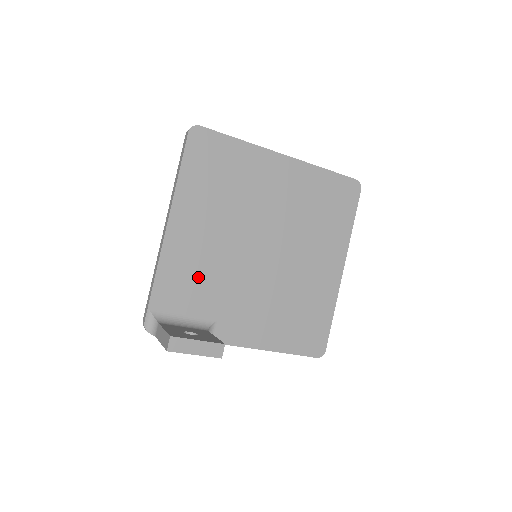
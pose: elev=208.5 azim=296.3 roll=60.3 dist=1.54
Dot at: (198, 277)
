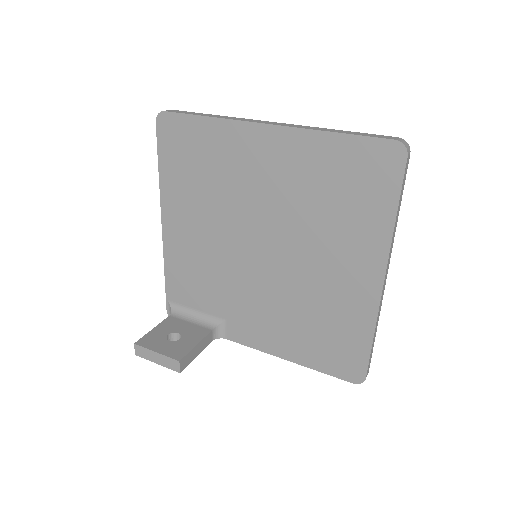
Dot at: (200, 275)
